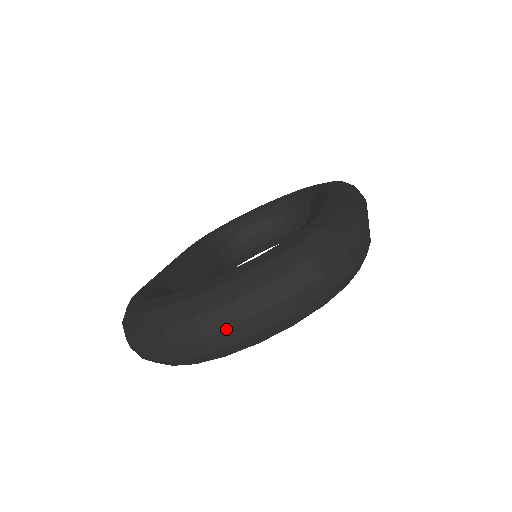
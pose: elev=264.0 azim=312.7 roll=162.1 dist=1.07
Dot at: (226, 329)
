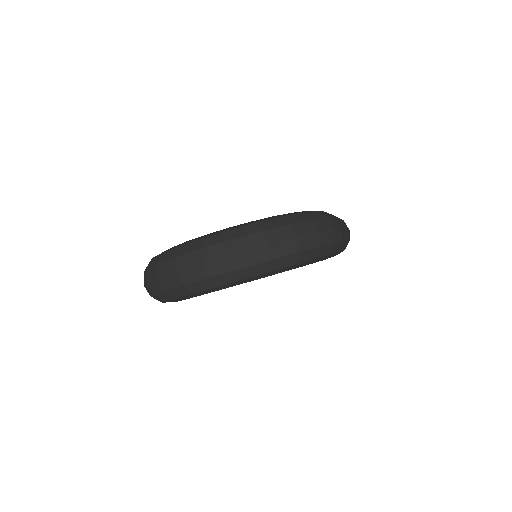
Dot at: (220, 259)
